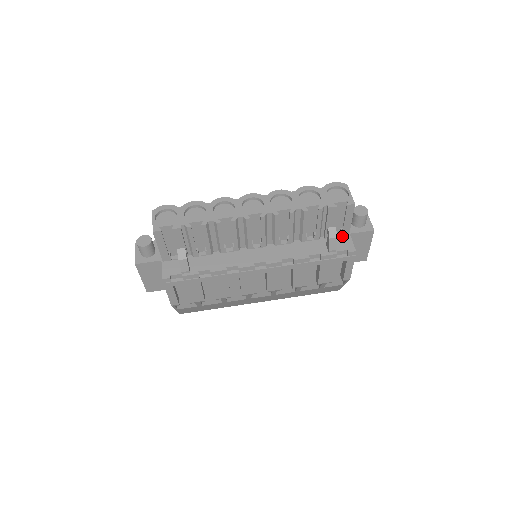
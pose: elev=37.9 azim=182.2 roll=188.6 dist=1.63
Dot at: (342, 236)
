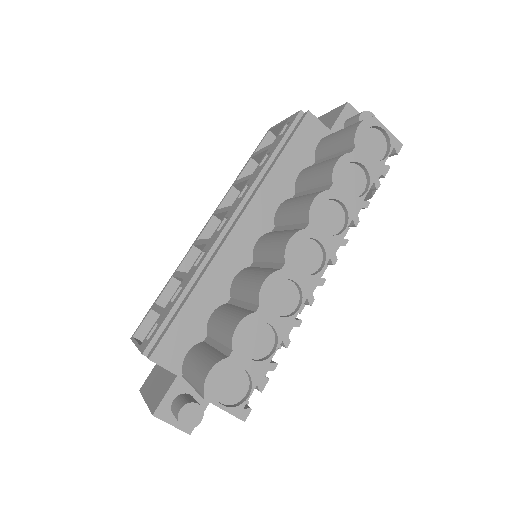
Dot at: occluded
